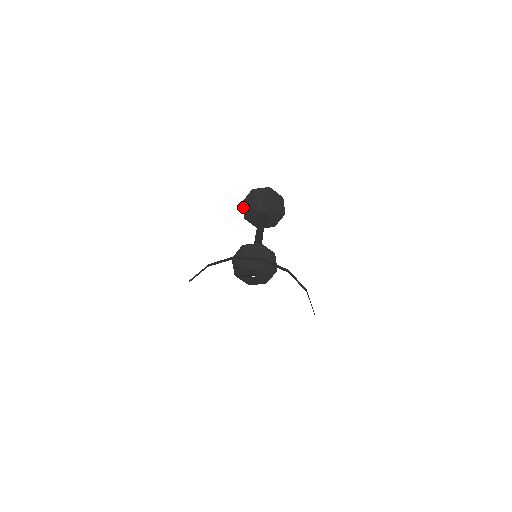
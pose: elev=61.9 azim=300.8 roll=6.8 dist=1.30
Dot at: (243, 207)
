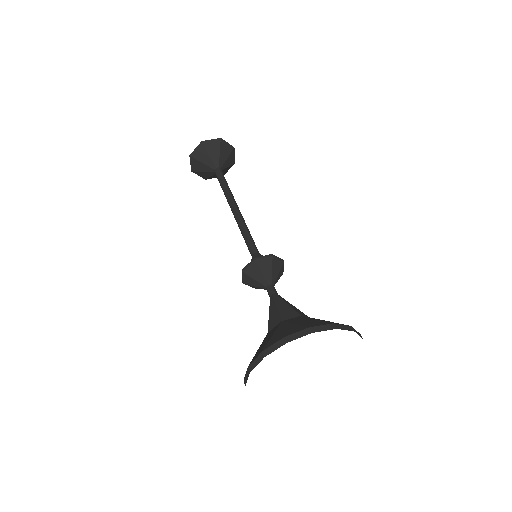
Dot at: (191, 160)
